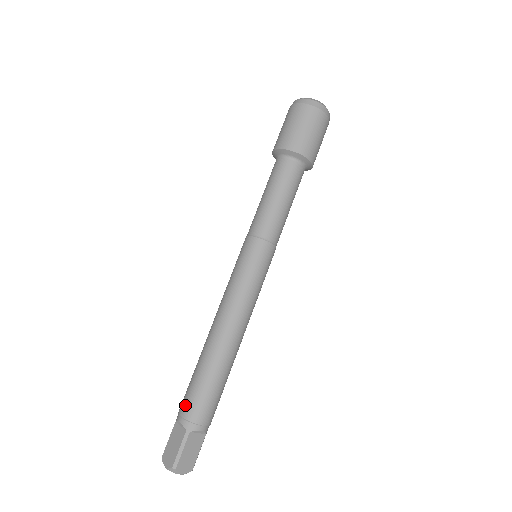
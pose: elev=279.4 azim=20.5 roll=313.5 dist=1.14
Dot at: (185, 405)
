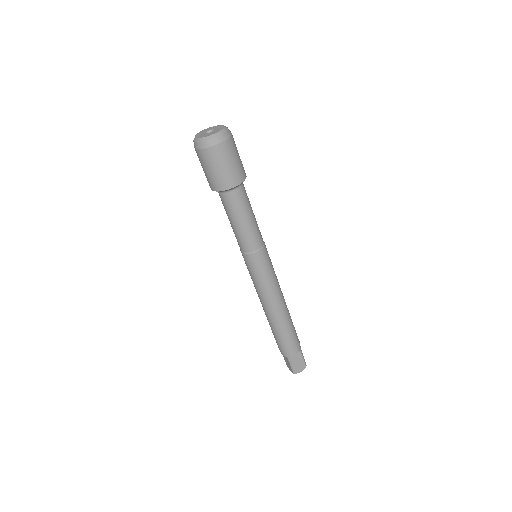
Dot at: (278, 347)
